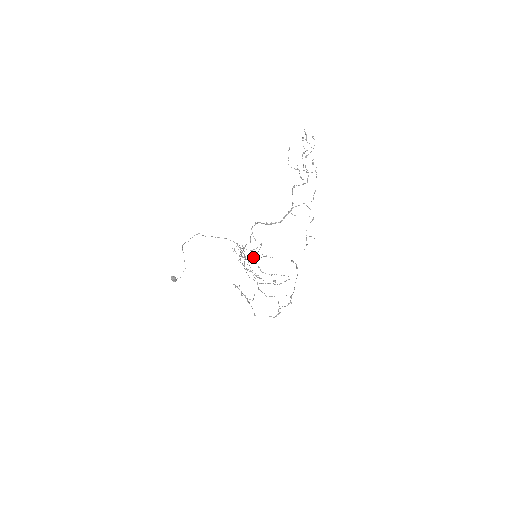
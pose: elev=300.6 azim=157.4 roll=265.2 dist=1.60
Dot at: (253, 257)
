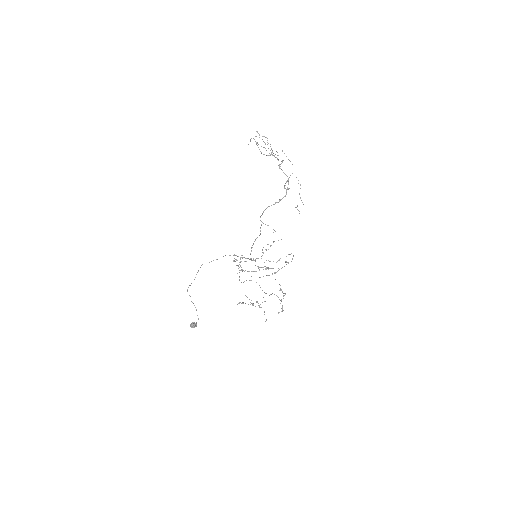
Dot at: occluded
